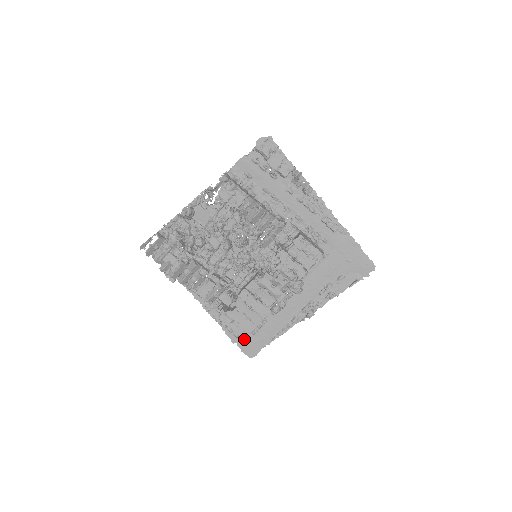
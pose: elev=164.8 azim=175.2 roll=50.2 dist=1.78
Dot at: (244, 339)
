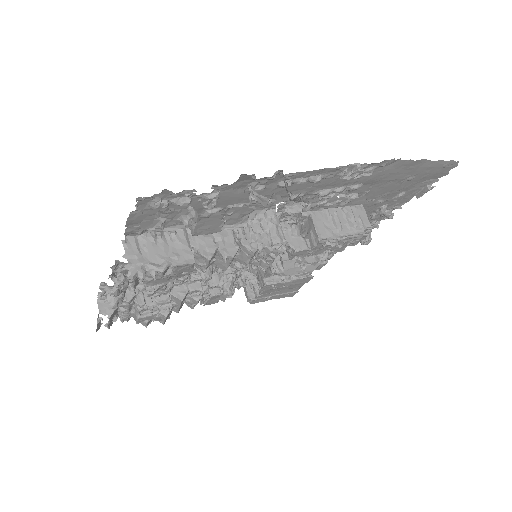
Dot at: (292, 296)
